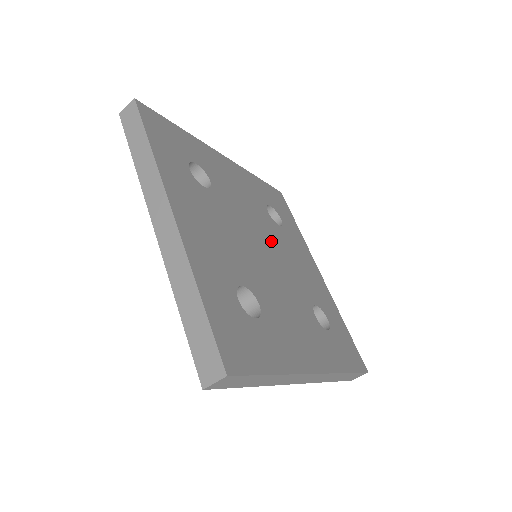
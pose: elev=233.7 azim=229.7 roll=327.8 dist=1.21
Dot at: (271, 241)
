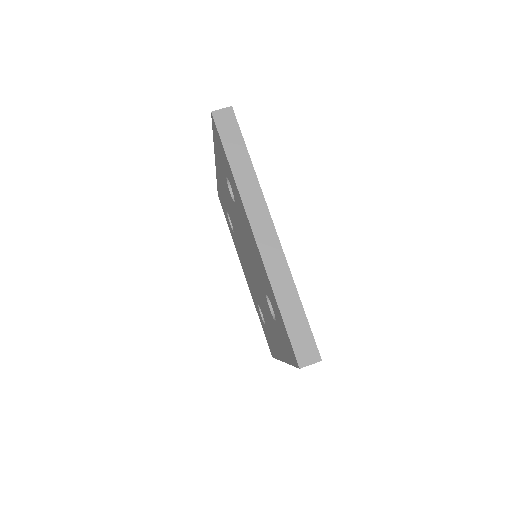
Dot at: occluded
